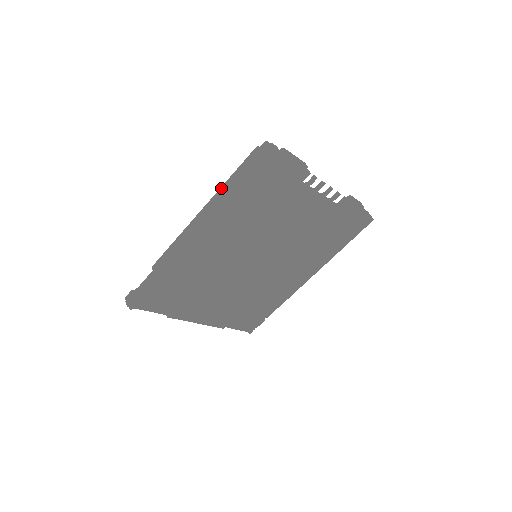
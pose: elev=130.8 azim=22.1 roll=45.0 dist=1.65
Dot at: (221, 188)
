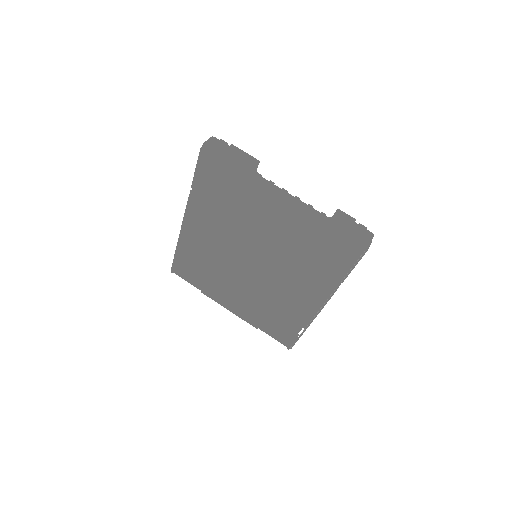
Dot at: occluded
